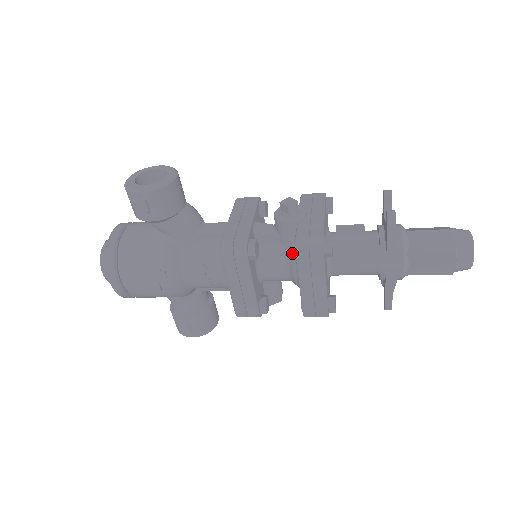
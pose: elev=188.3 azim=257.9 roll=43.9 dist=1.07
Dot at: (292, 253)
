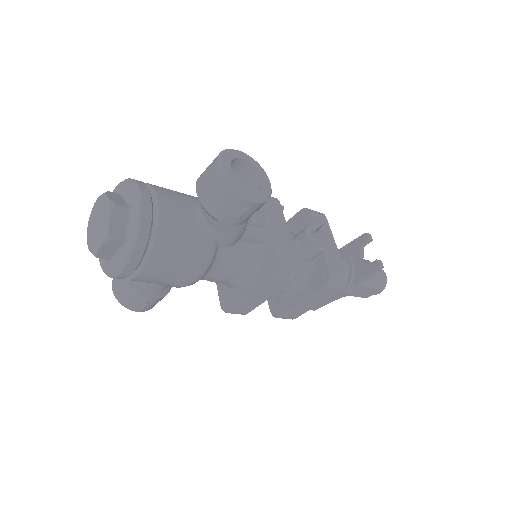
Dot at: (304, 272)
